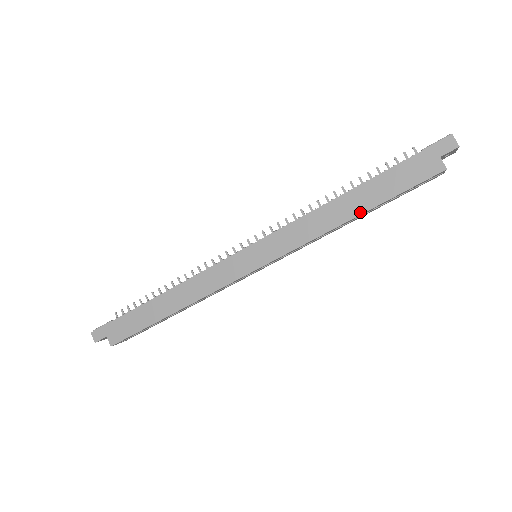
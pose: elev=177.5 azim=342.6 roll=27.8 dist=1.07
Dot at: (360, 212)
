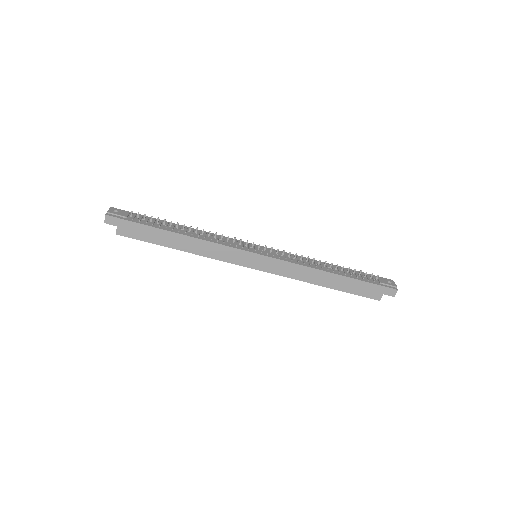
Dot at: (329, 286)
